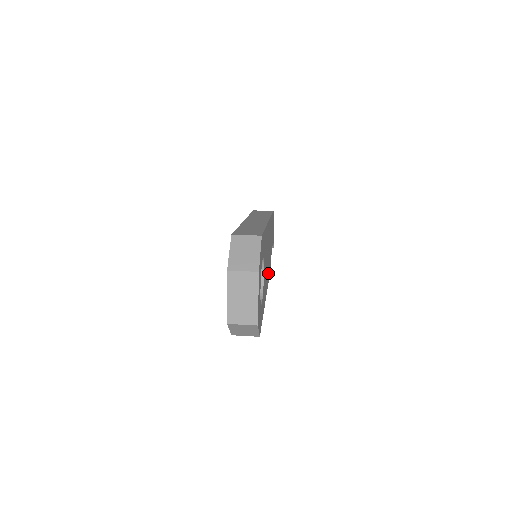
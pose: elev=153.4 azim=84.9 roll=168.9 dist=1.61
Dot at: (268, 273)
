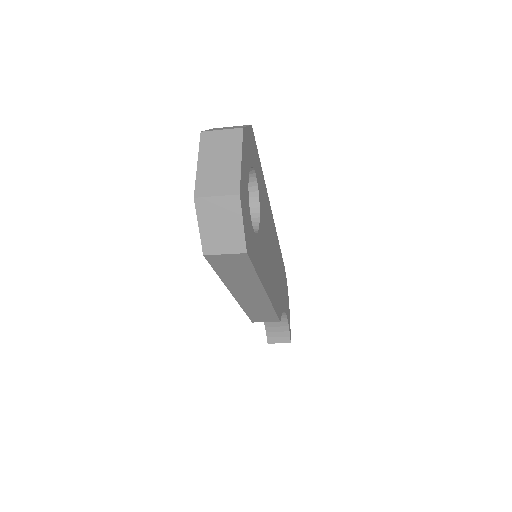
Dot at: (274, 294)
